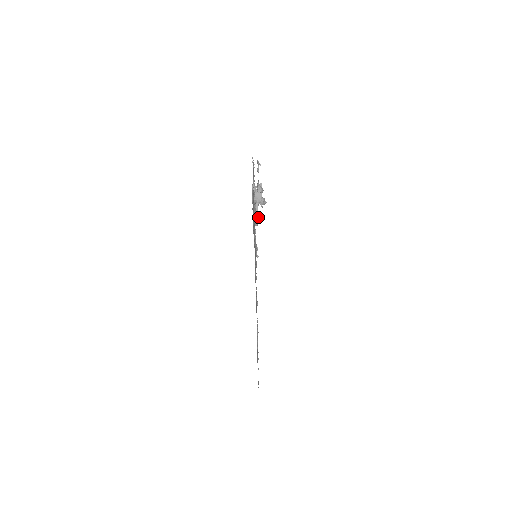
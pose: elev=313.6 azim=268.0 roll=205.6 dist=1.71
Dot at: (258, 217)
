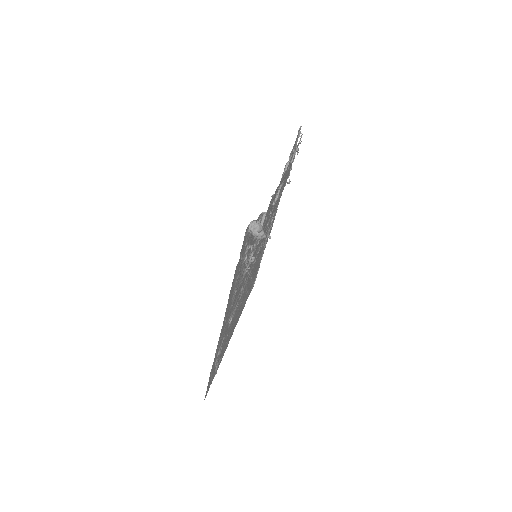
Dot at: occluded
